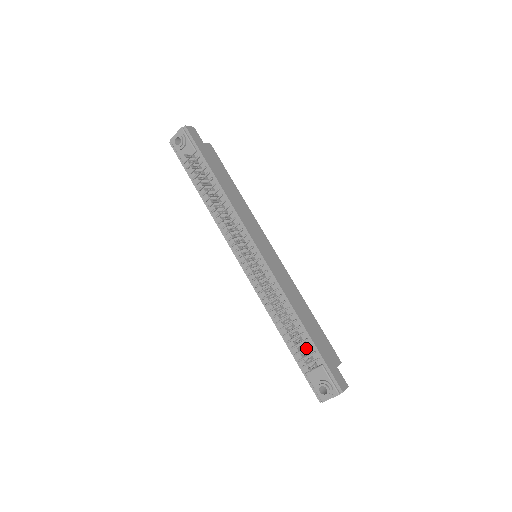
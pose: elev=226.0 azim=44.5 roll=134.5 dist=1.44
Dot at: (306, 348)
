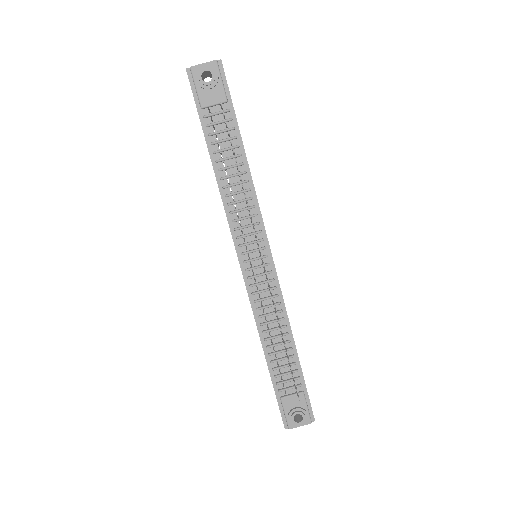
Dot at: occluded
